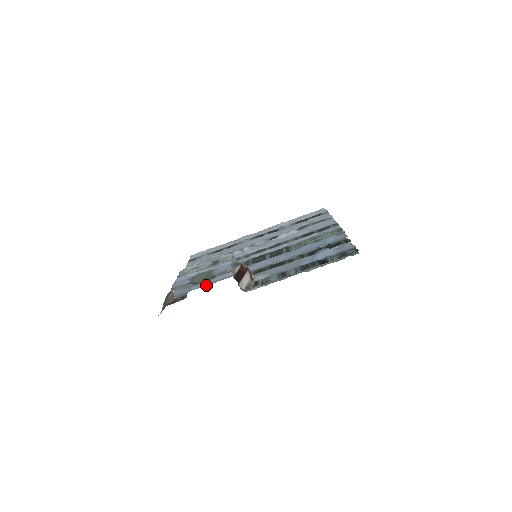
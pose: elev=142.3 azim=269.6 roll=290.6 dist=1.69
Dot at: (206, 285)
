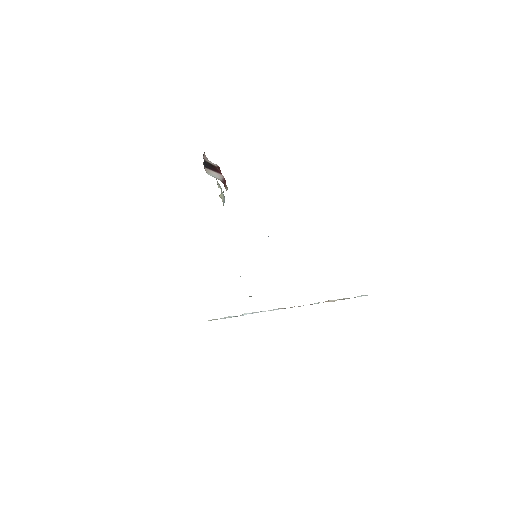
Dot at: occluded
